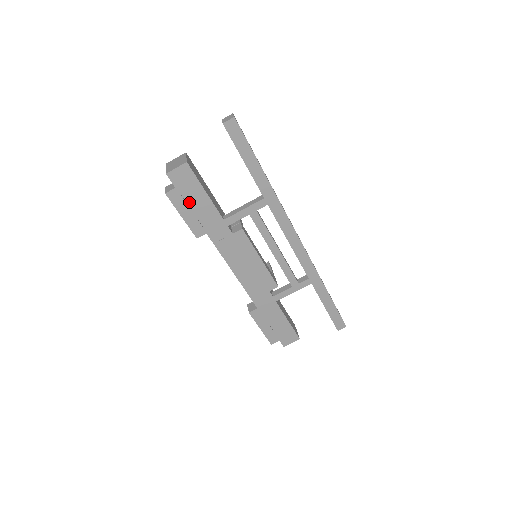
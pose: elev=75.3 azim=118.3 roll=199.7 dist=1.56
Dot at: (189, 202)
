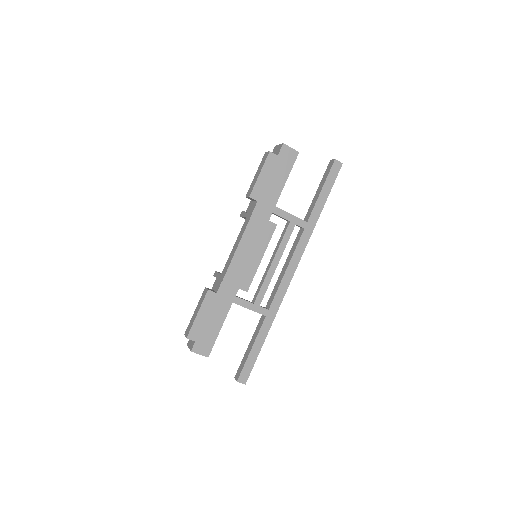
Dot at: (273, 172)
